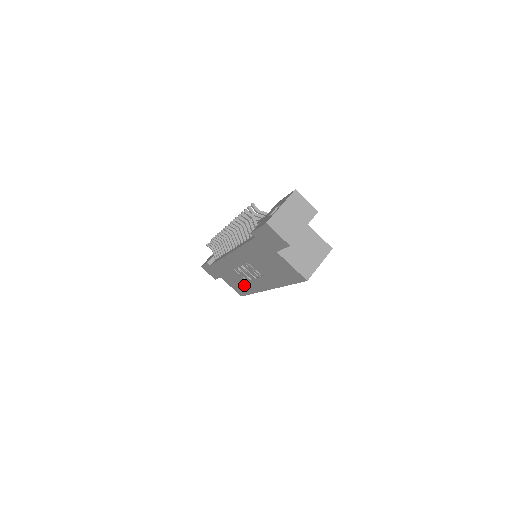
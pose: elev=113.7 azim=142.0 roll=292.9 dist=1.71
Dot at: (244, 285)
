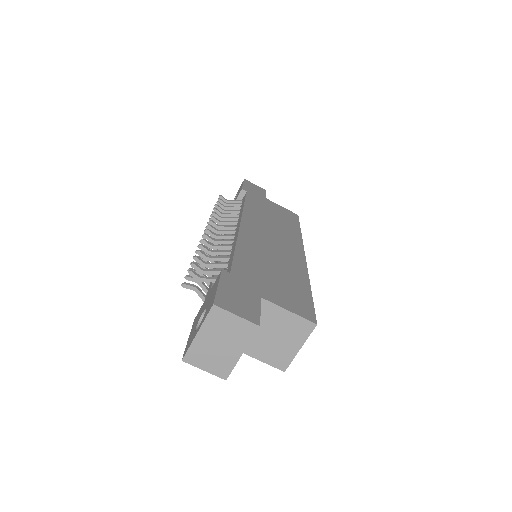
Dot at: occluded
